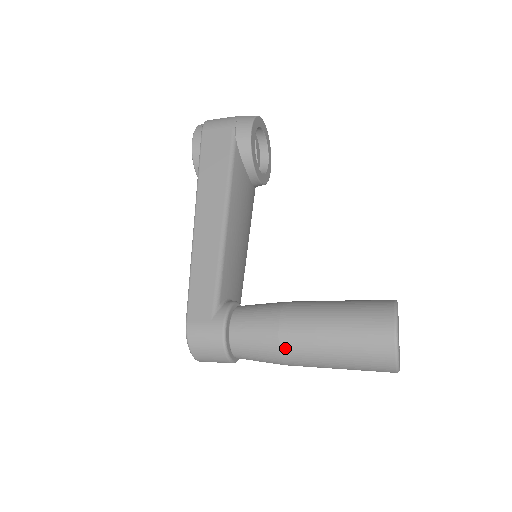
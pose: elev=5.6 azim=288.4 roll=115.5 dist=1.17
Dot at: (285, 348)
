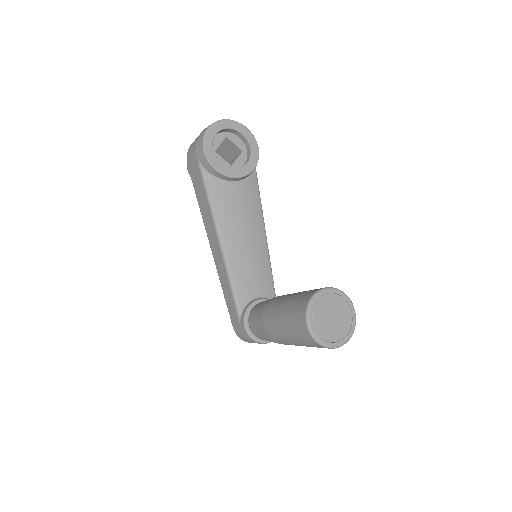
Dot at: (275, 341)
